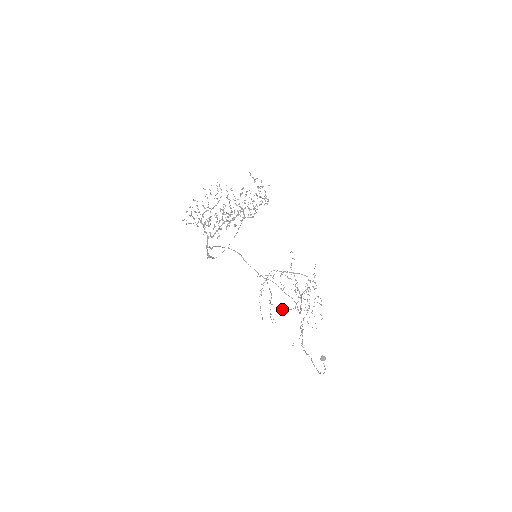
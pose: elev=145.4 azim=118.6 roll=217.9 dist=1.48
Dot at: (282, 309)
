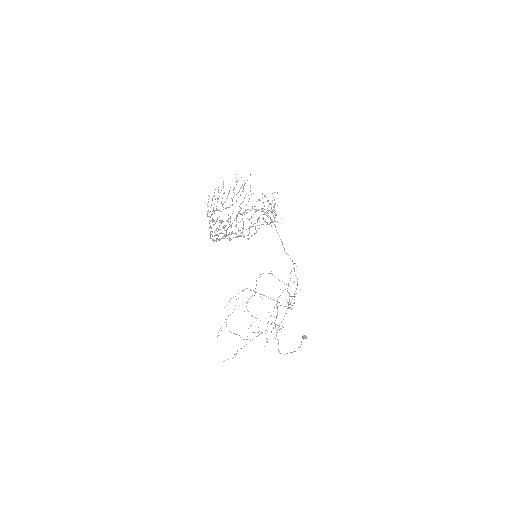
Dot at: (229, 331)
